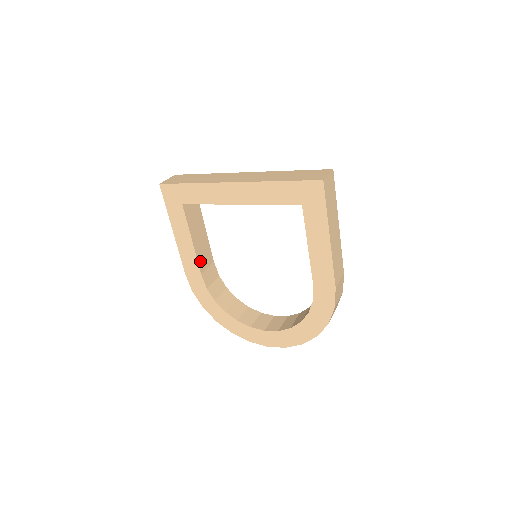
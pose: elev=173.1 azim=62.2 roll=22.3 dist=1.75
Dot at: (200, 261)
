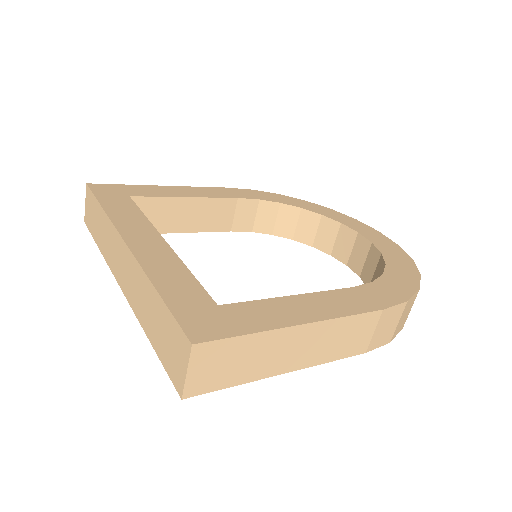
Dot at: (216, 226)
